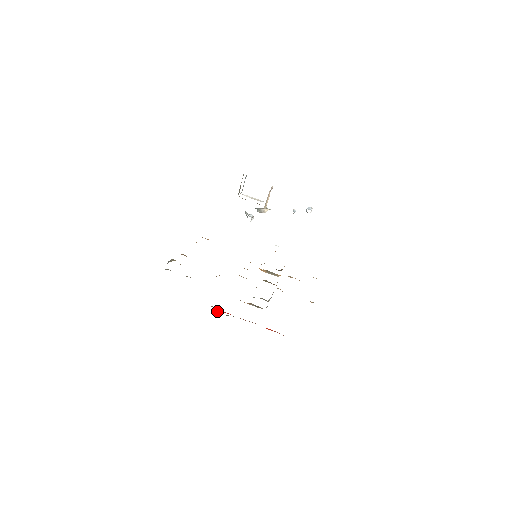
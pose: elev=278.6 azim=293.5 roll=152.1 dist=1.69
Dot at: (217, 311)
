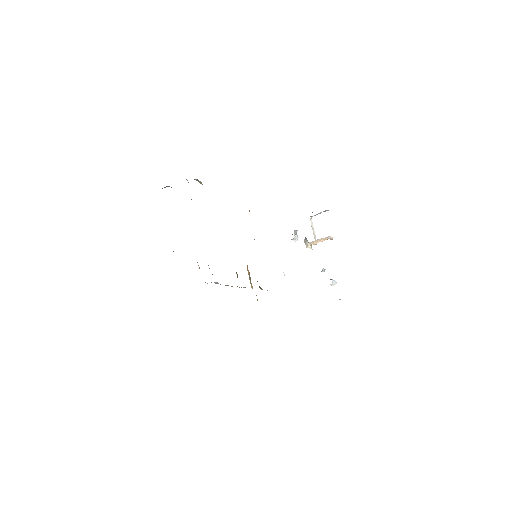
Dot at: occluded
